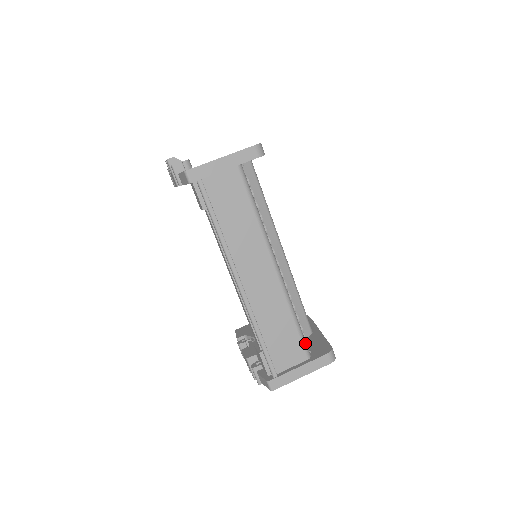
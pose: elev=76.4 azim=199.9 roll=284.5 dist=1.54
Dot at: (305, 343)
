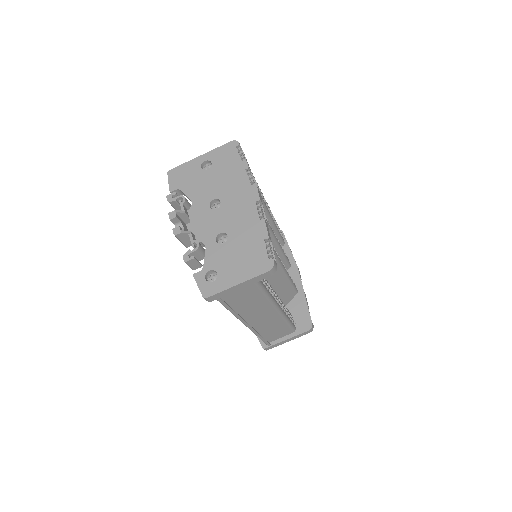
Dot at: (293, 327)
